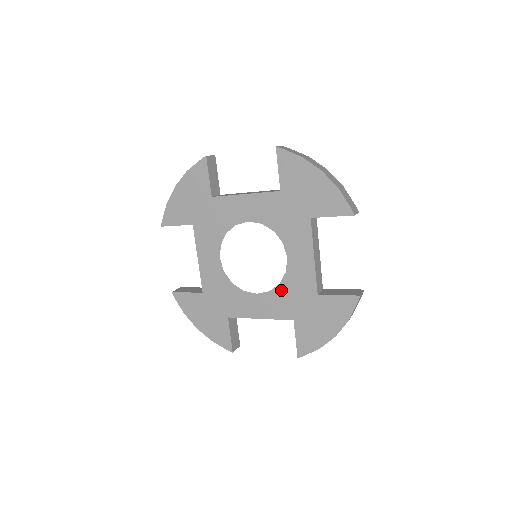
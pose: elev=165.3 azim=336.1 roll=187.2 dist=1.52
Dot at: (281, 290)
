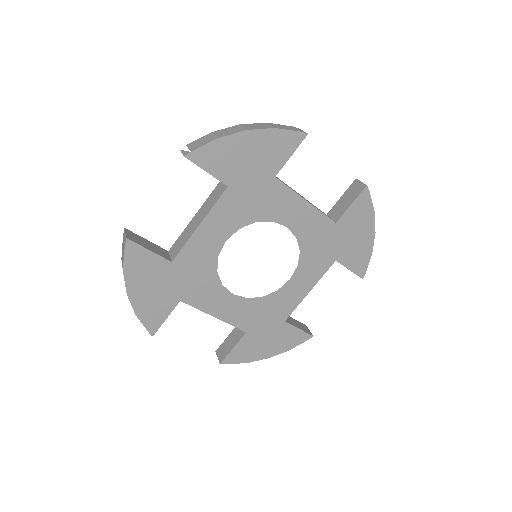
Dot at: (259, 303)
